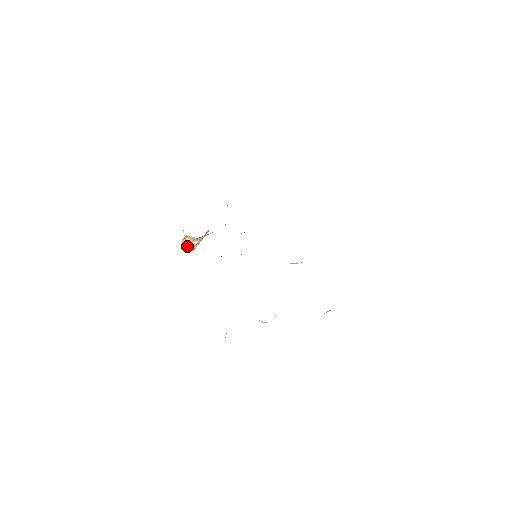
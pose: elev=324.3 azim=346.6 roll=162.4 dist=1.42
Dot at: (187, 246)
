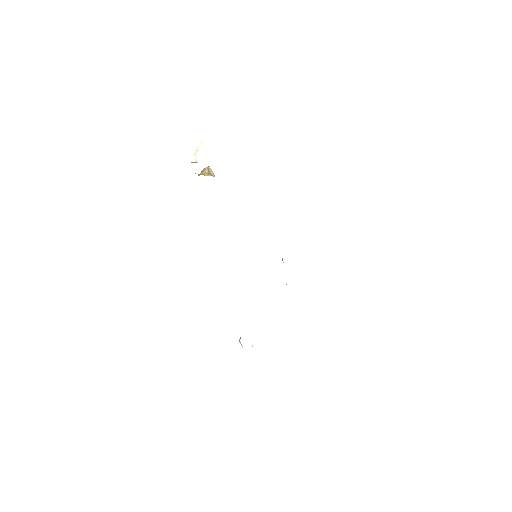
Dot at: (201, 174)
